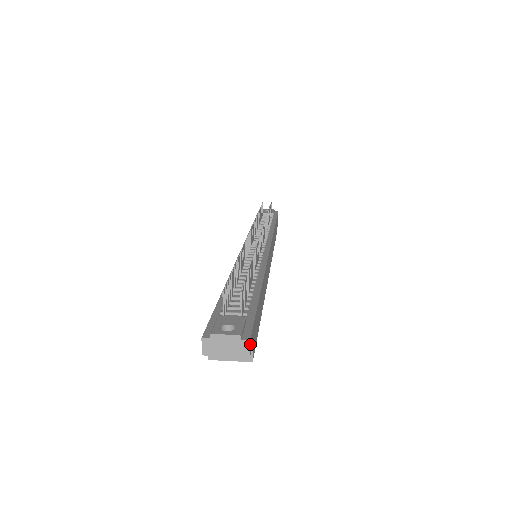
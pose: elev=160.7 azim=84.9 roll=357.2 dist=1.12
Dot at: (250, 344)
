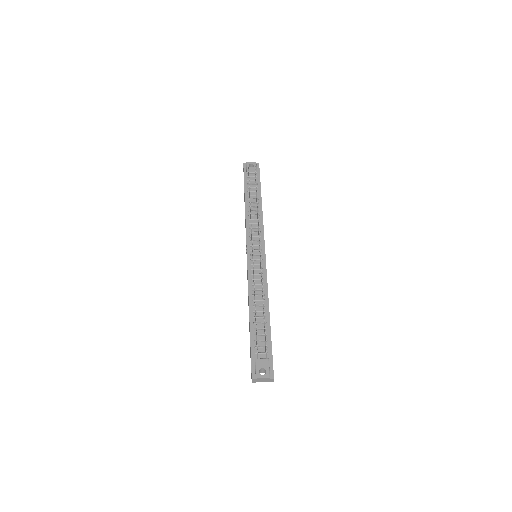
Dot at: occluded
